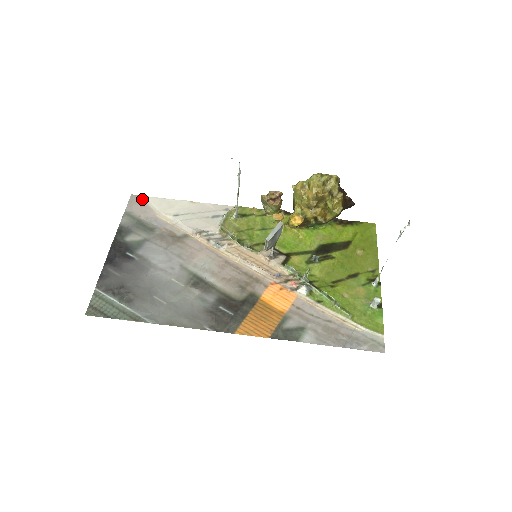
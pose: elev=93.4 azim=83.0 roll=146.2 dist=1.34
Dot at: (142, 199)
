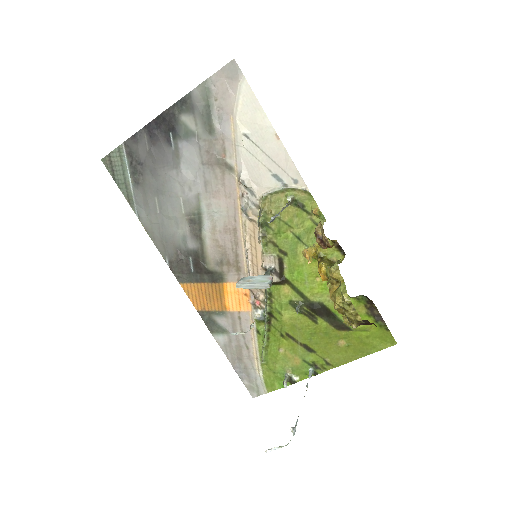
Dot at: (238, 77)
